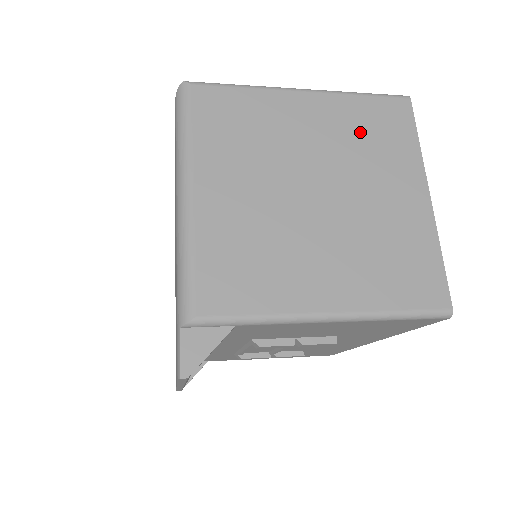
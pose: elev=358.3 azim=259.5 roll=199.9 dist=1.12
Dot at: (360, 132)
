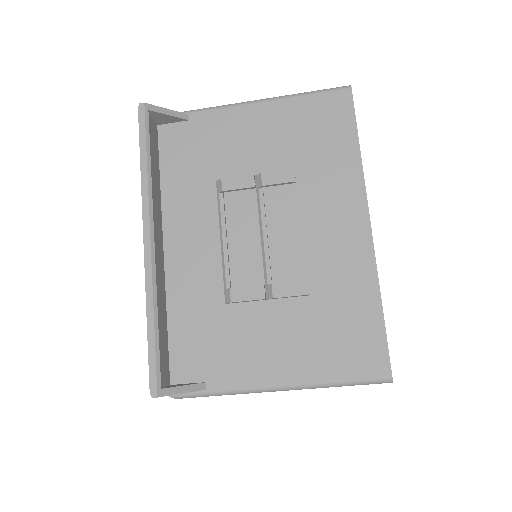
Dot at: occluded
